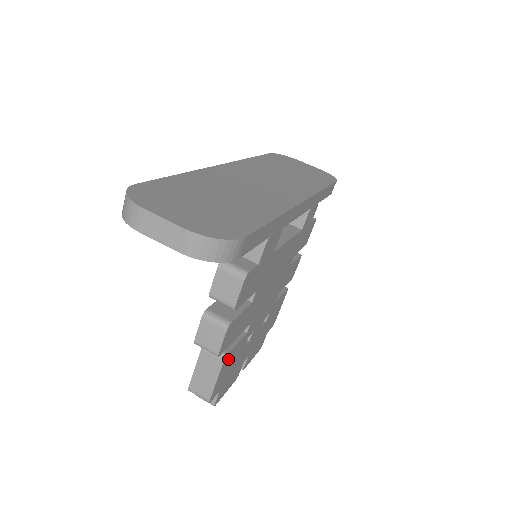
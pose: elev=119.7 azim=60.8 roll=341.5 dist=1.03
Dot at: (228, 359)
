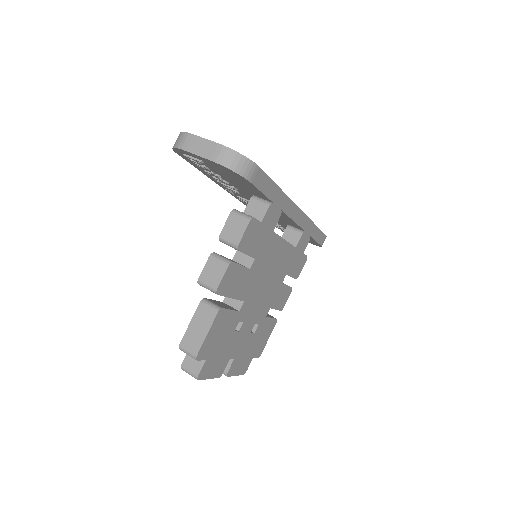
Dot at: (221, 319)
